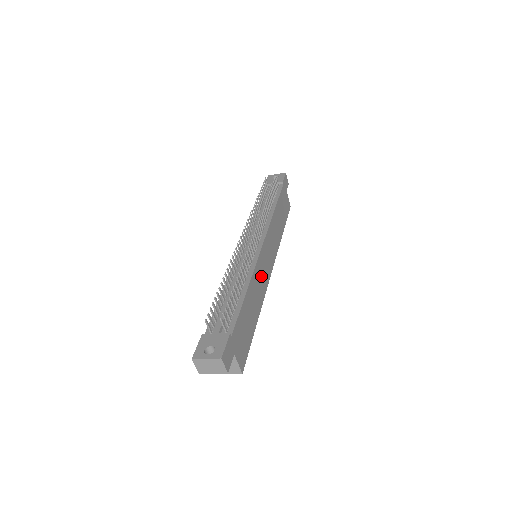
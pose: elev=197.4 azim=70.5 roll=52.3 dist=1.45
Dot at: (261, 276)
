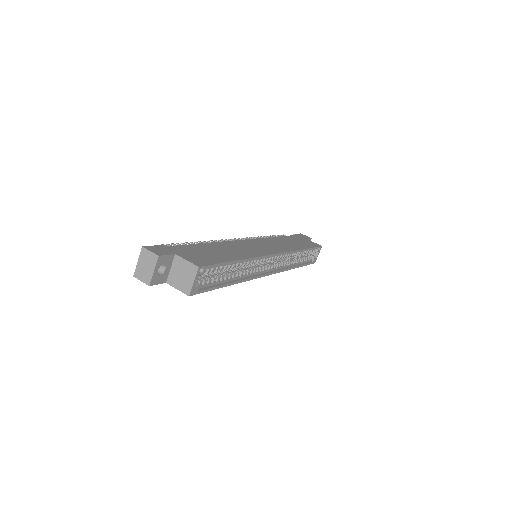
Dot at: (246, 248)
